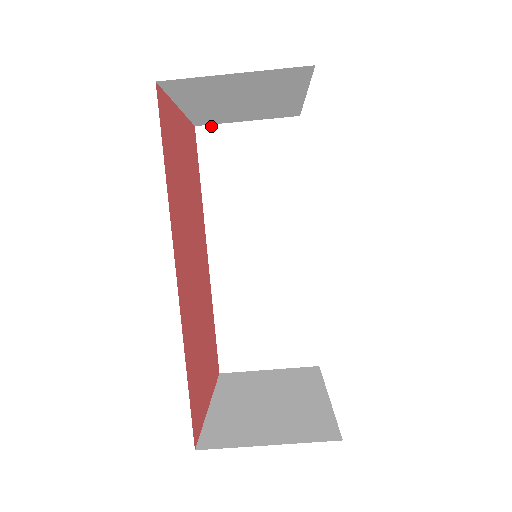
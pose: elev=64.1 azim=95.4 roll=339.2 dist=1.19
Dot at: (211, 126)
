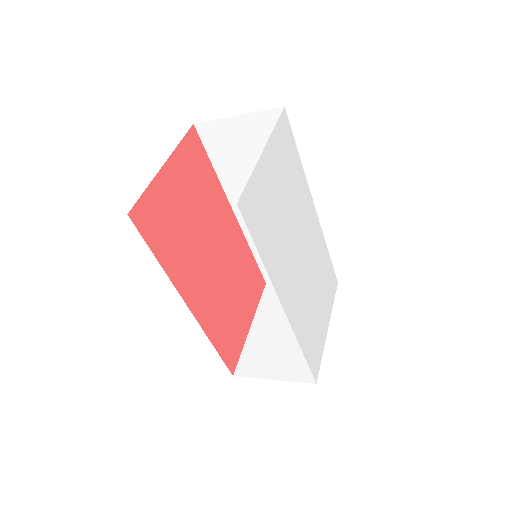
Dot at: (207, 122)
